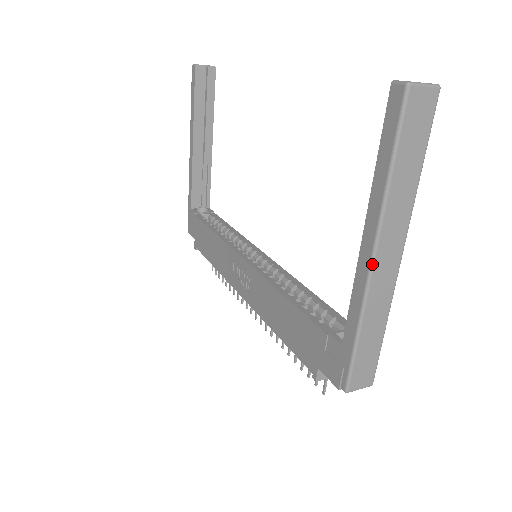
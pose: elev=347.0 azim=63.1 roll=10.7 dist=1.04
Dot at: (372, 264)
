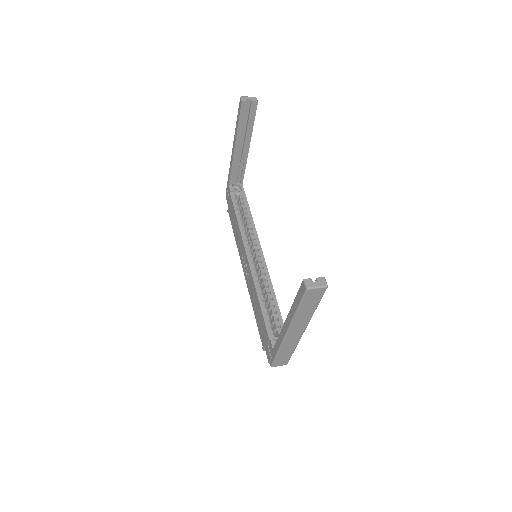
Dot at: (286, 335)
